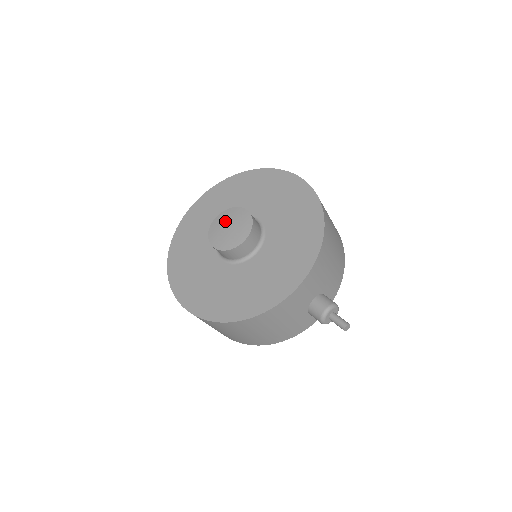
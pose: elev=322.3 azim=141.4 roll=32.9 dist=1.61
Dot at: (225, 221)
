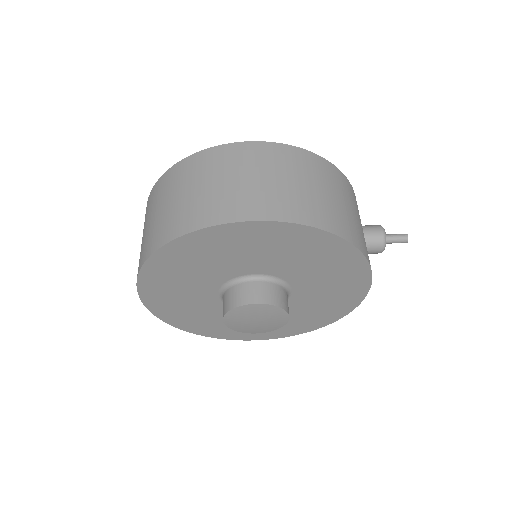
Dot at: (243, 321)
